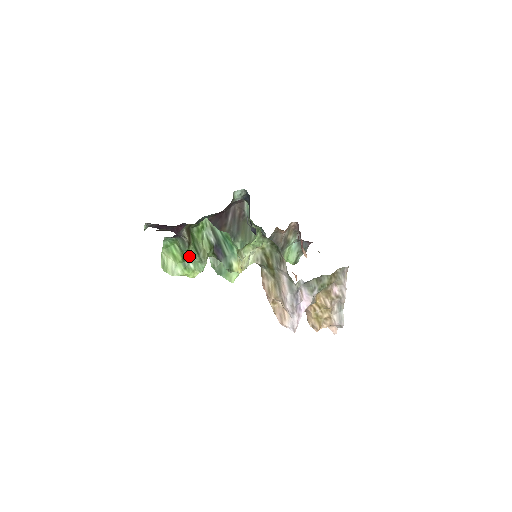
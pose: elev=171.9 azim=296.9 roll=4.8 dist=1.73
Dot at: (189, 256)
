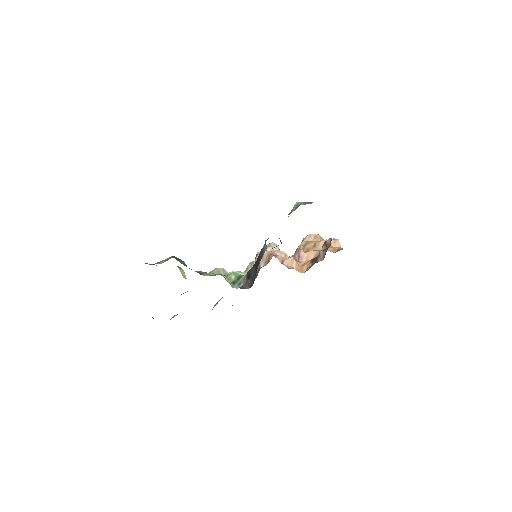
Dot at: occluded
